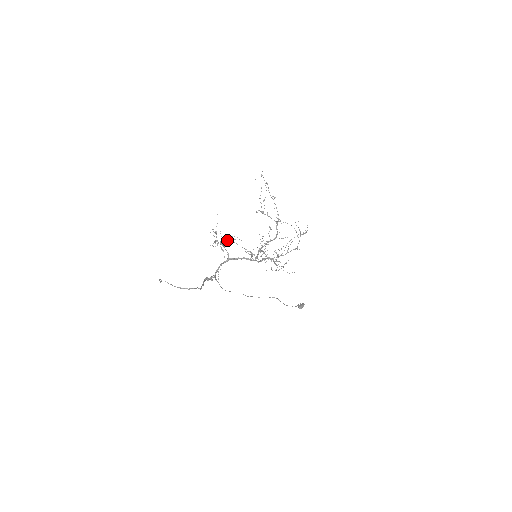
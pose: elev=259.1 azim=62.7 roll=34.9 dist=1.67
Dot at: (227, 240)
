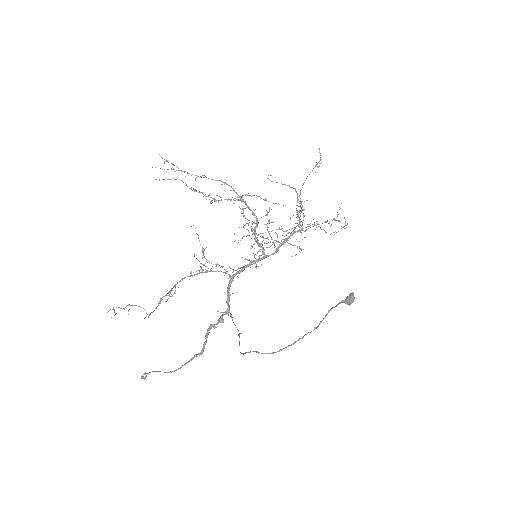
Dot at: (203, 264)
